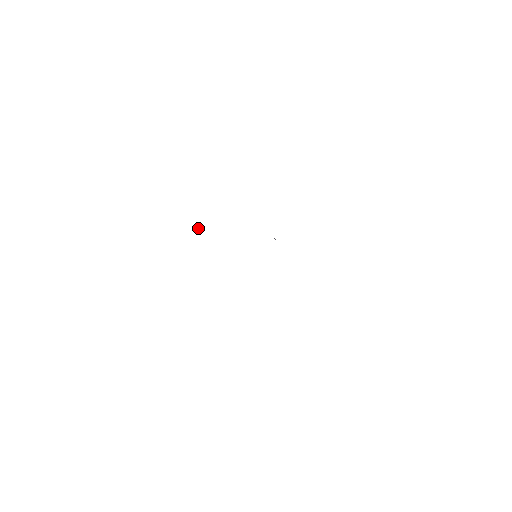
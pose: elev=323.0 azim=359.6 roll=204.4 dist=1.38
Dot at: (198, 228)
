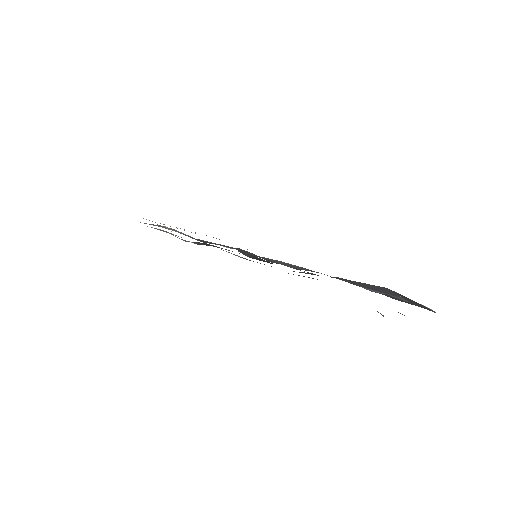
Dot at: occluded
